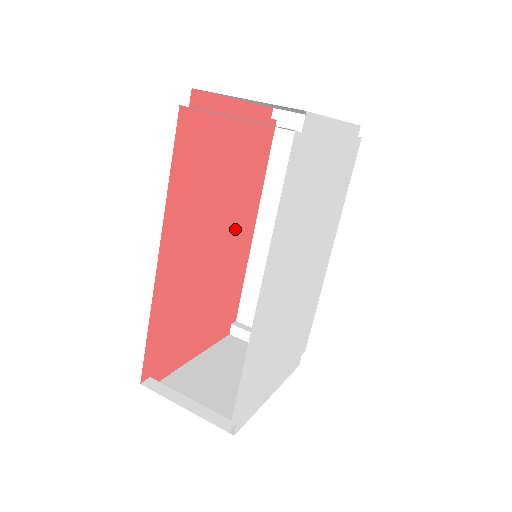
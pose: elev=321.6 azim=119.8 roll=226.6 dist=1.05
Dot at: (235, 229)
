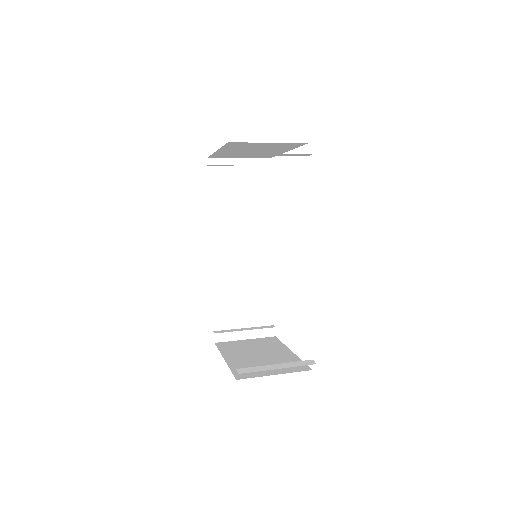
Dot at: occluded
